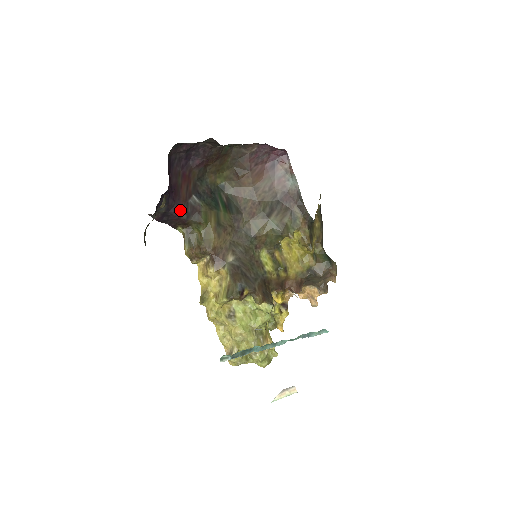
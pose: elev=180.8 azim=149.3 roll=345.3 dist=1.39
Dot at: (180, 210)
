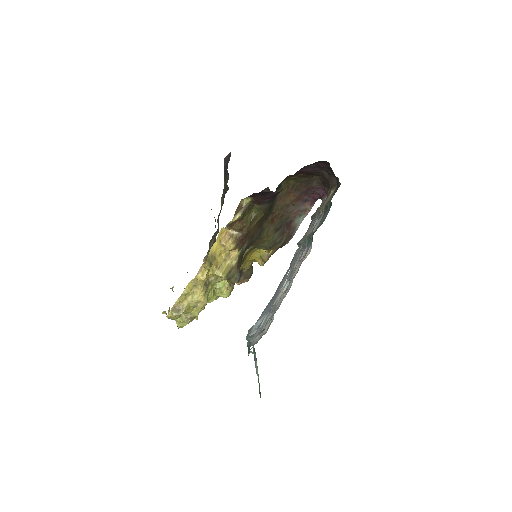
Dot at: (273, 196)
